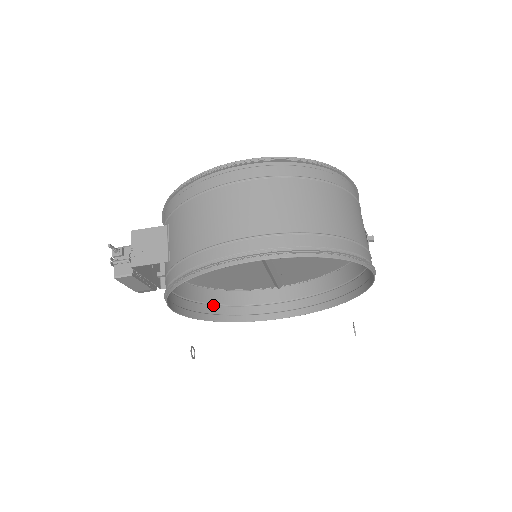
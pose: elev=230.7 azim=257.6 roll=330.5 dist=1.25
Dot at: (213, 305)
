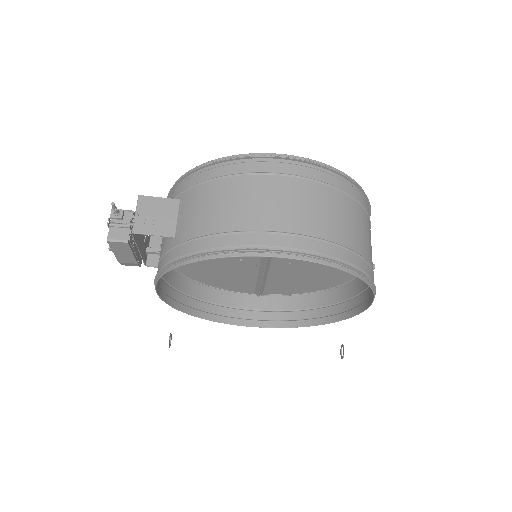
Dot at: (190, 297)
